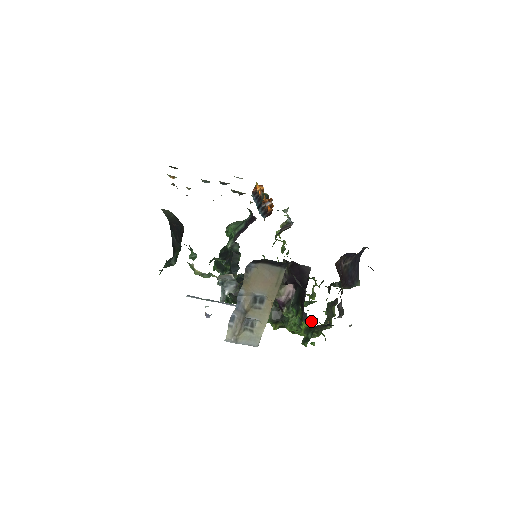
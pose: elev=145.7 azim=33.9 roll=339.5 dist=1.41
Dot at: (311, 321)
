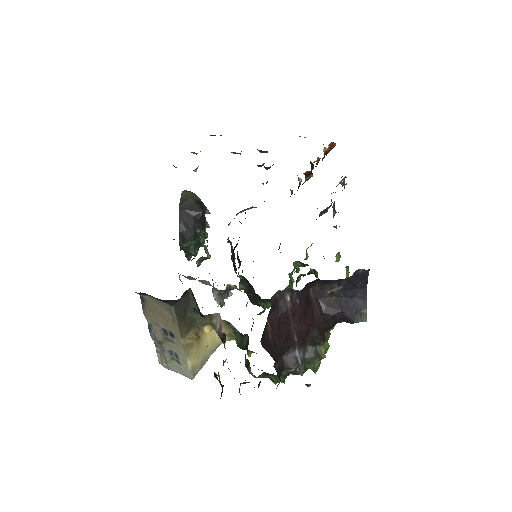
Dot at: (216, 374)
